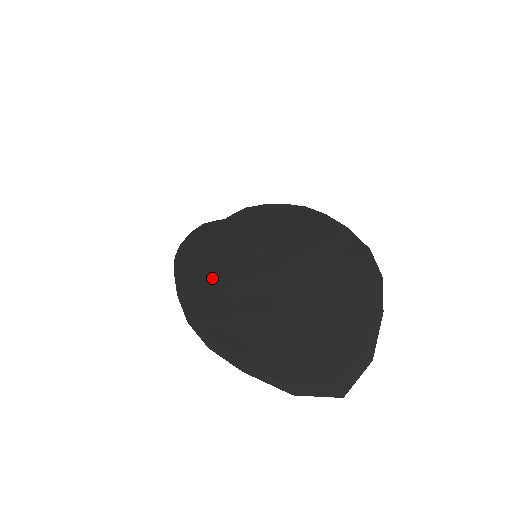
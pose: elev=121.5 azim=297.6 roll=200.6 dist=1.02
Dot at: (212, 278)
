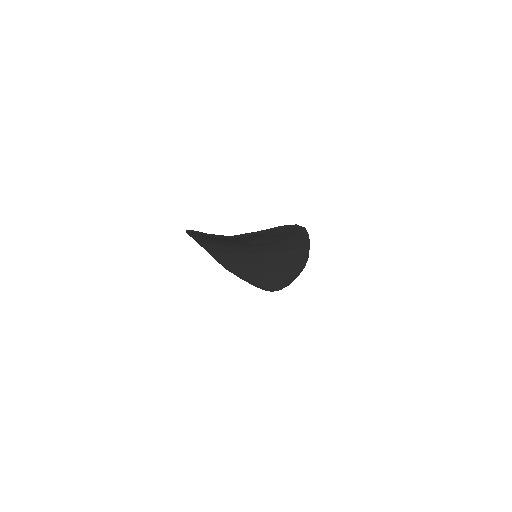
Dot at: occluded
